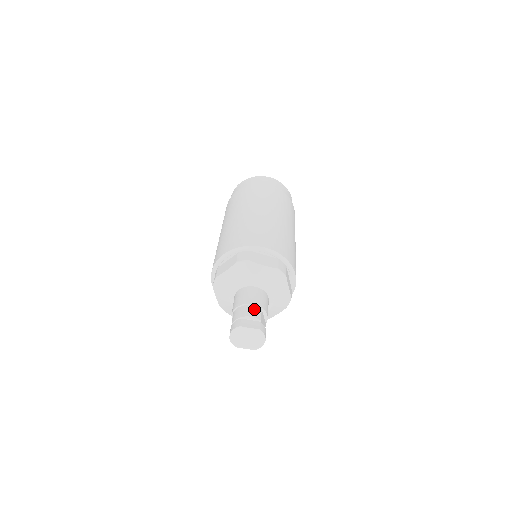
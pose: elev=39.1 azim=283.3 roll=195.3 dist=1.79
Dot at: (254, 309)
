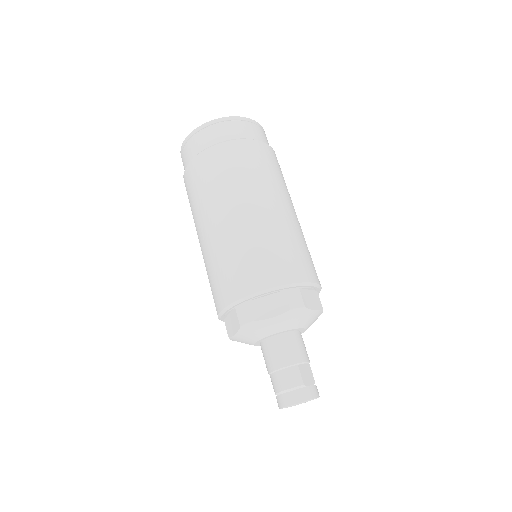
Dot at: (290, 374)
